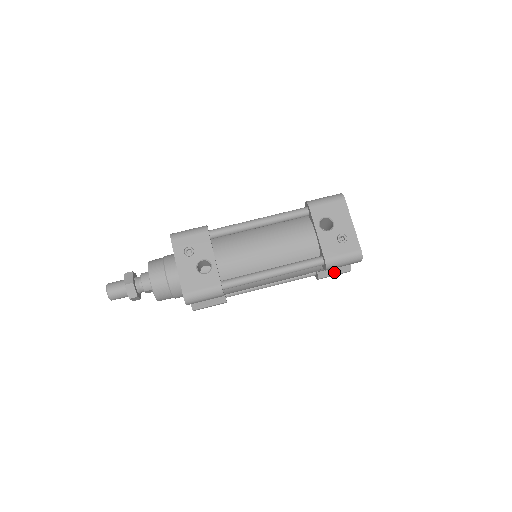
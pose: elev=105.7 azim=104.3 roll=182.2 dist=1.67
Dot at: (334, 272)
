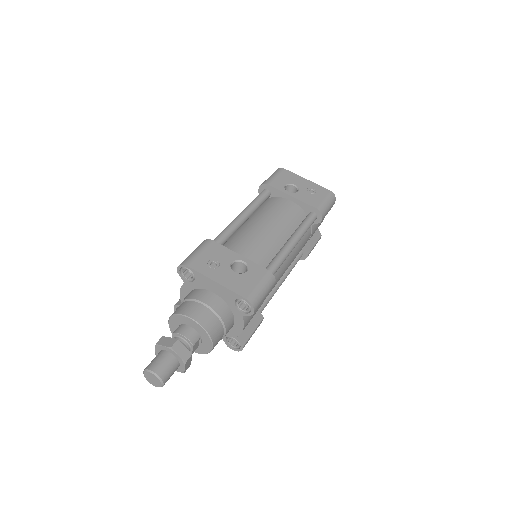
Dot at: (314, 242)
